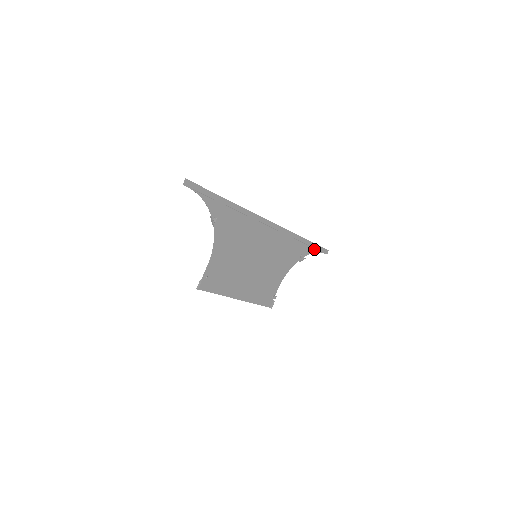
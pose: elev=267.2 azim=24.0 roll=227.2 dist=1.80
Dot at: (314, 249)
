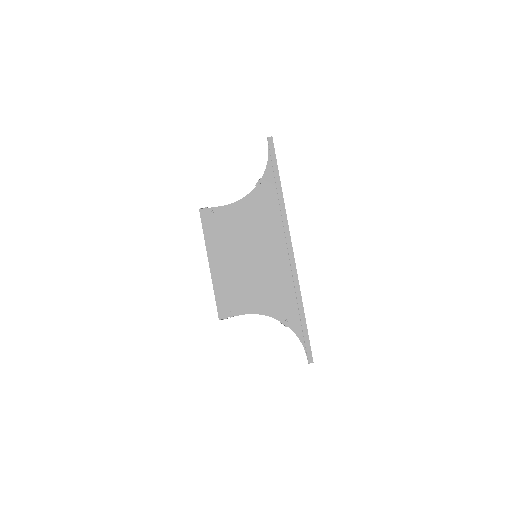
Dot at: (302, 336)
